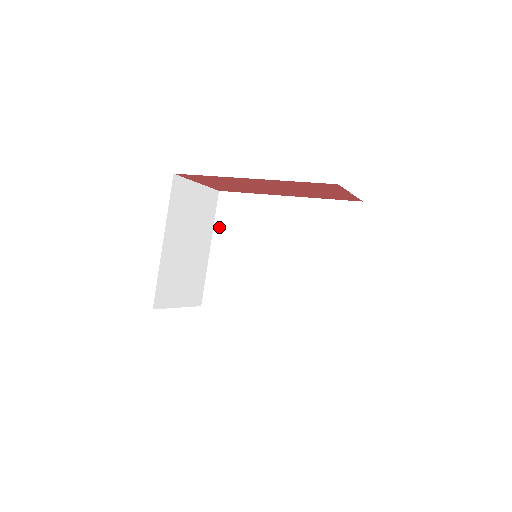
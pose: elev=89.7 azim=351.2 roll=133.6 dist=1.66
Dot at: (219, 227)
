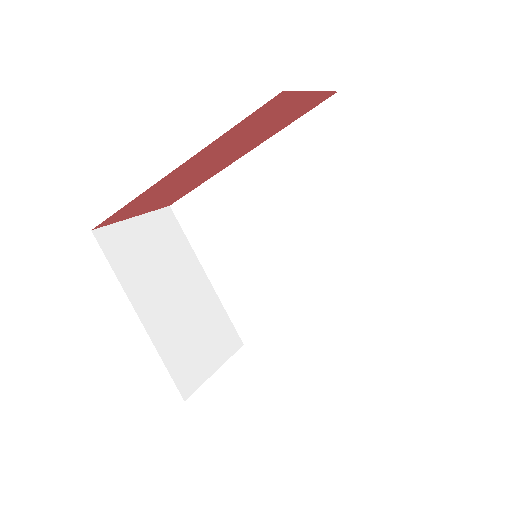
Dot at: (199, 246)
